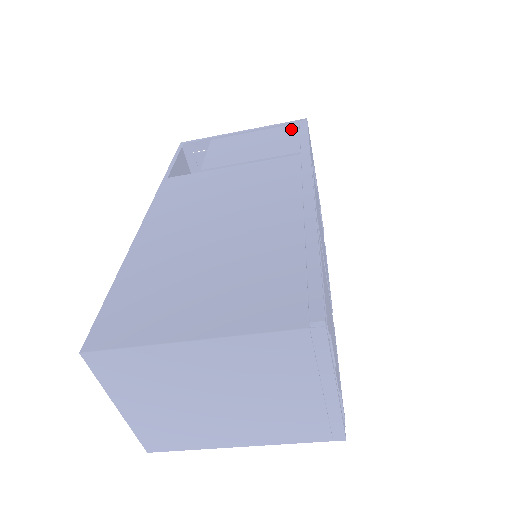
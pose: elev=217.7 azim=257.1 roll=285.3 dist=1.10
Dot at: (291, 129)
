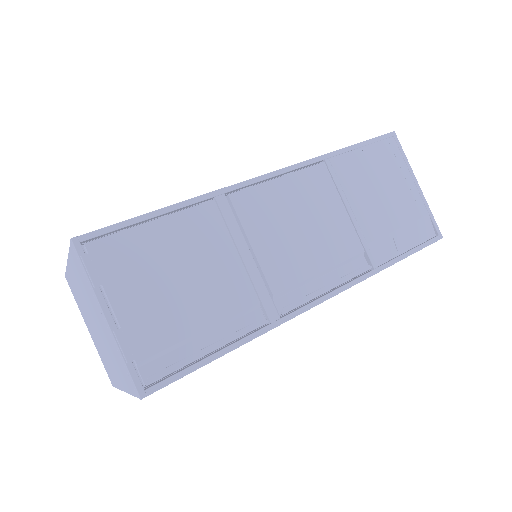
Dot at: occluded
